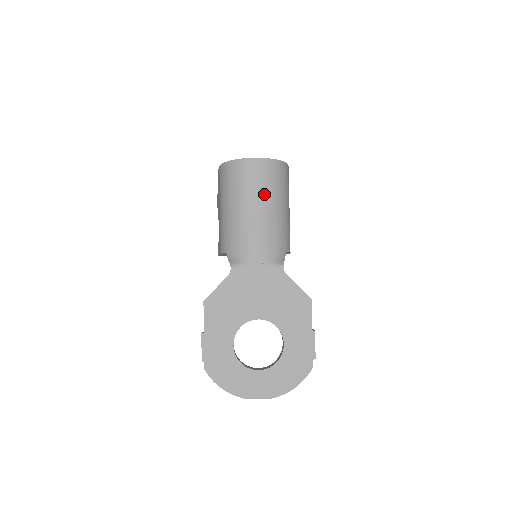
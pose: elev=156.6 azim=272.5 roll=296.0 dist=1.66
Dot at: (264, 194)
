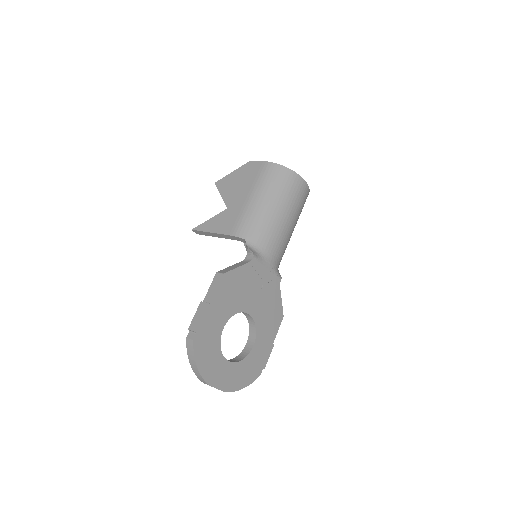
Dot at: (296, 213)
